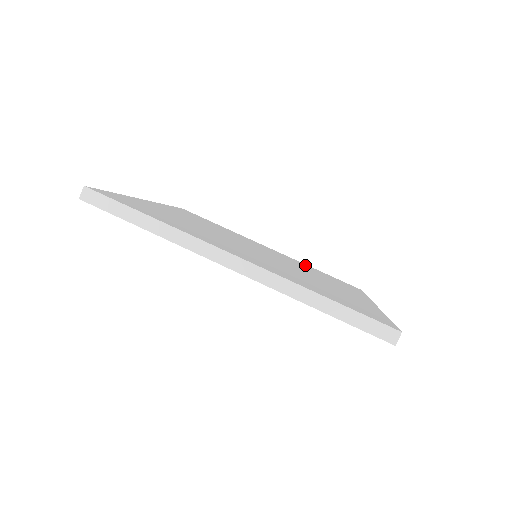
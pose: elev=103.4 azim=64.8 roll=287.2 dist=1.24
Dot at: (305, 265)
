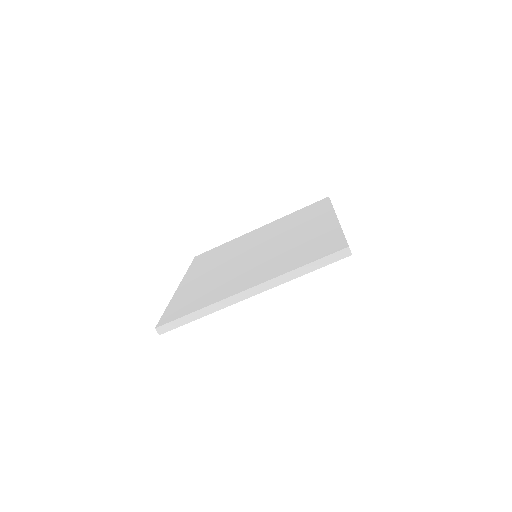
Dot at: (286, 219)
